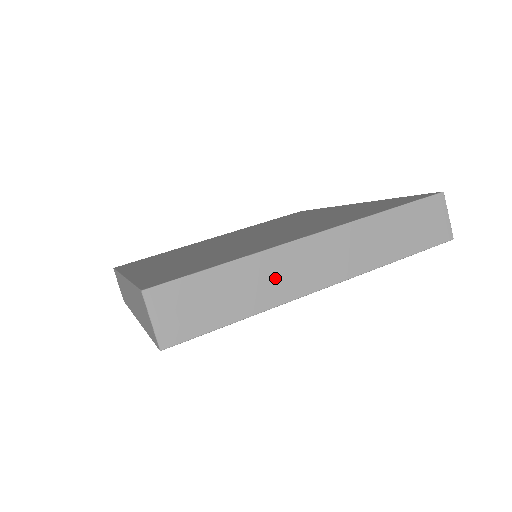
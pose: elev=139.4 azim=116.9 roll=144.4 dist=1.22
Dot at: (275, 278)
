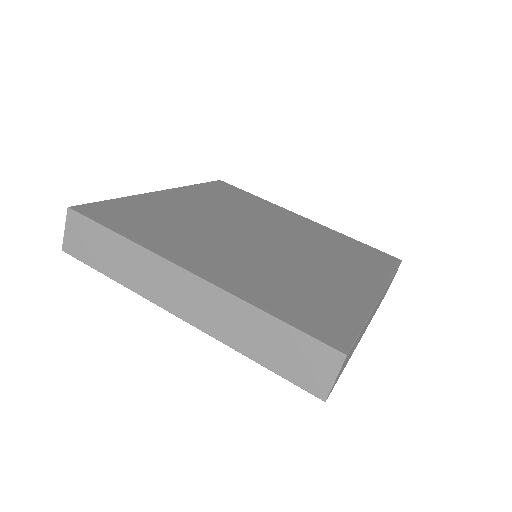
Dot at: occluded
